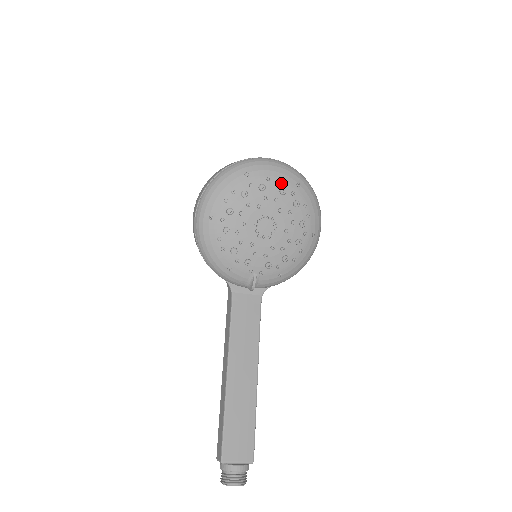
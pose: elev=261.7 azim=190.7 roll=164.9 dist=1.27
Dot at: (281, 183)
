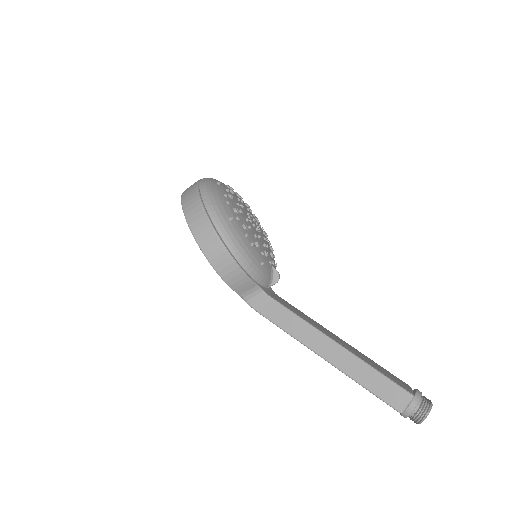
Dot at: occluded
